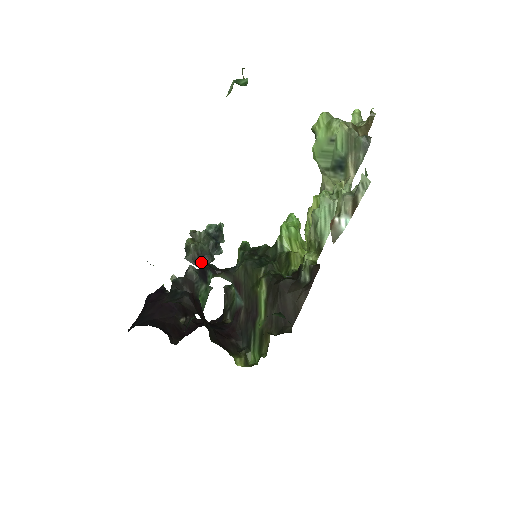
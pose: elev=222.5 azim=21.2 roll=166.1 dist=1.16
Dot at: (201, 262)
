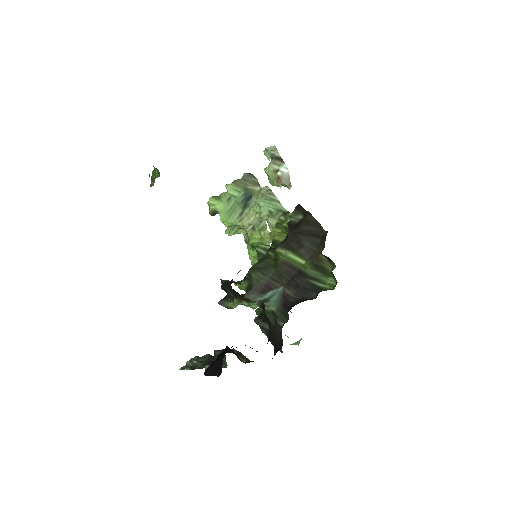
Dot at: occluded
